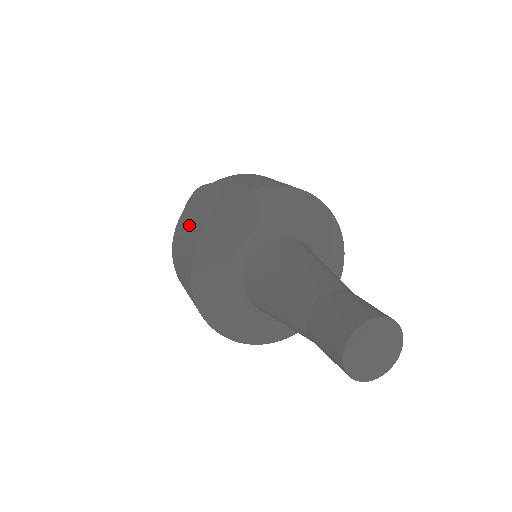
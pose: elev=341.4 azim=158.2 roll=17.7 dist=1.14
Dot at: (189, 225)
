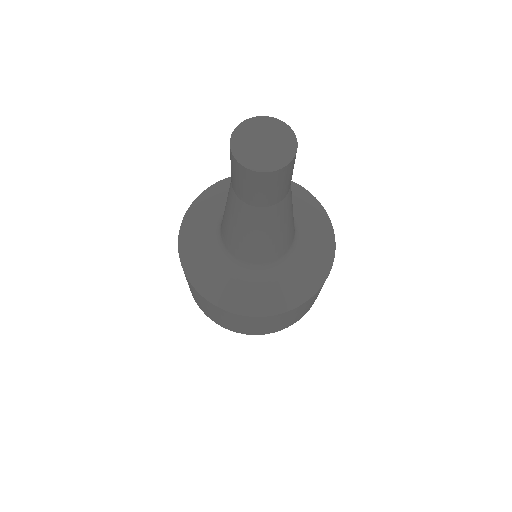
Dot at: occluded
